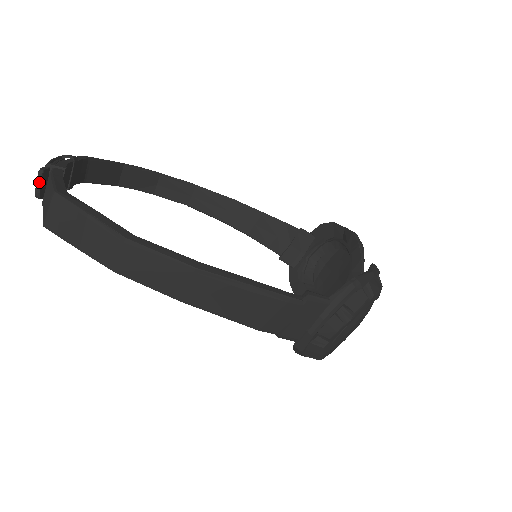
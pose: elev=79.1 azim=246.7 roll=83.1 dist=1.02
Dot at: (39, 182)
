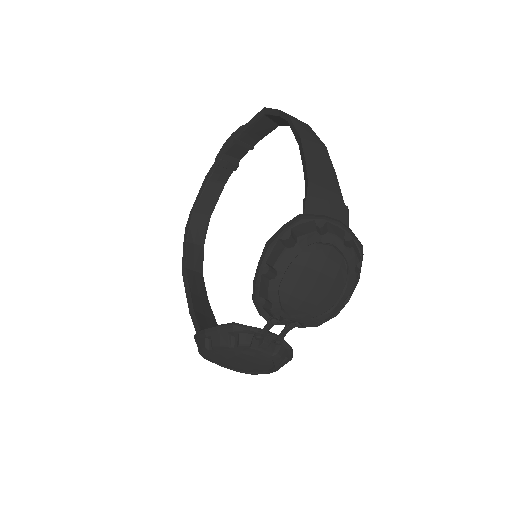
Dot at: occluded
